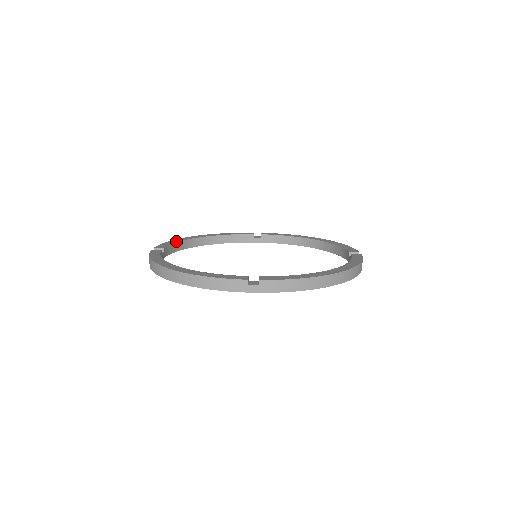
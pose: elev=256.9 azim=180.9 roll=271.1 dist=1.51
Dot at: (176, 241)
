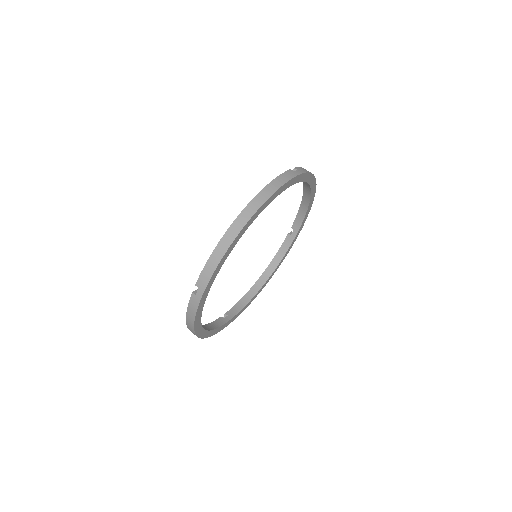
Dot at: occluded
